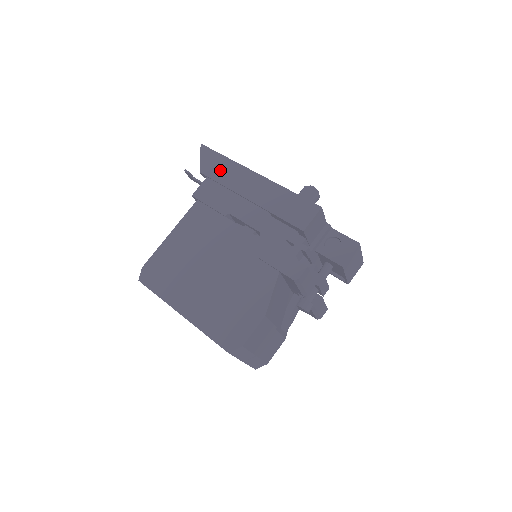
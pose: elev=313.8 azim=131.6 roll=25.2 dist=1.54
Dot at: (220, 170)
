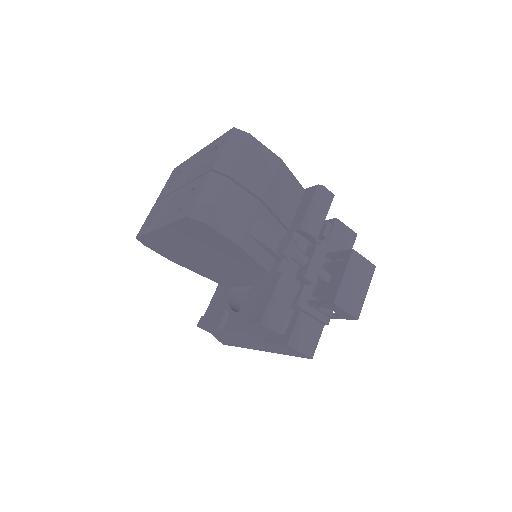
Dot at: occluded
